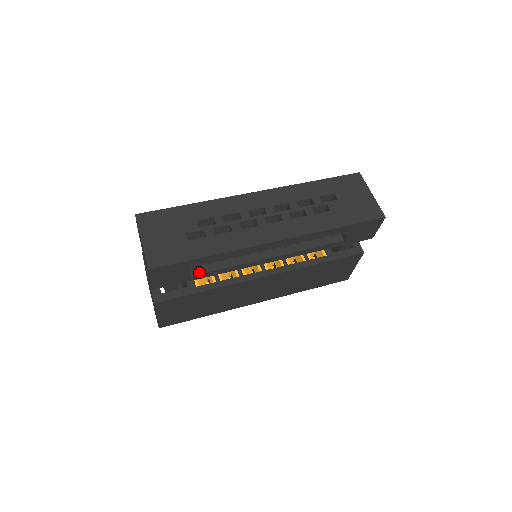
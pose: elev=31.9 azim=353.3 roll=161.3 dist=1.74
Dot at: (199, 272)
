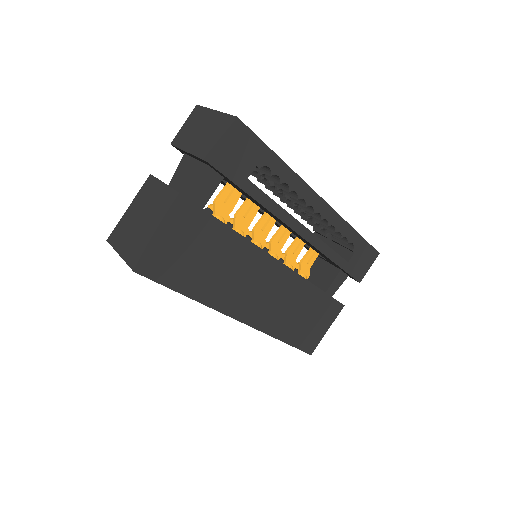
Dot at: occluded
